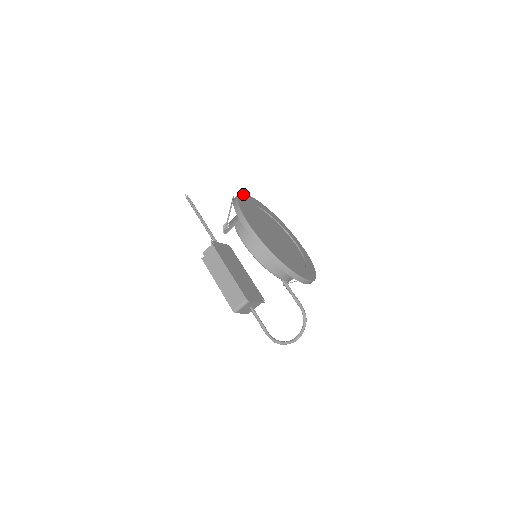
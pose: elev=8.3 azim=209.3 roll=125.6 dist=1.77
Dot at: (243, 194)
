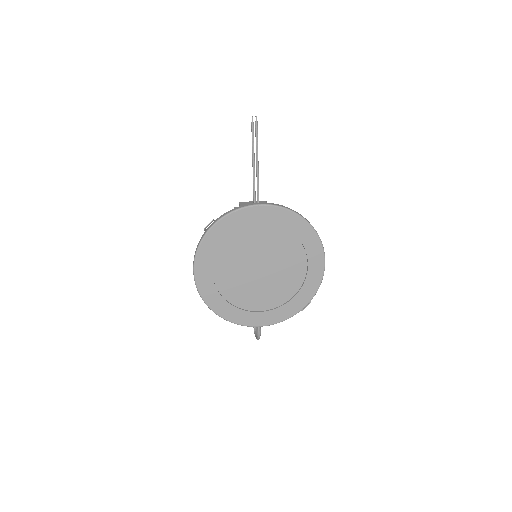
Dot at: (238, 211)
